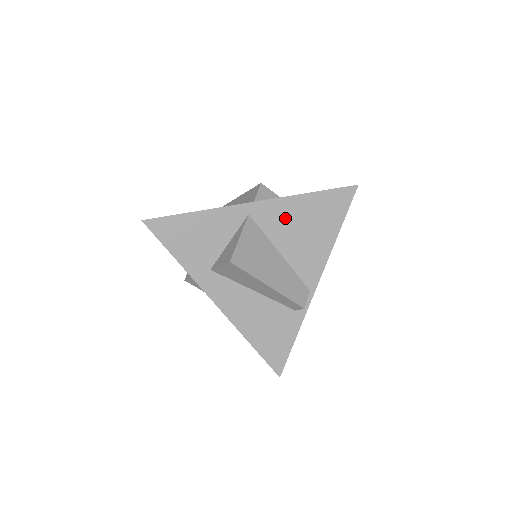
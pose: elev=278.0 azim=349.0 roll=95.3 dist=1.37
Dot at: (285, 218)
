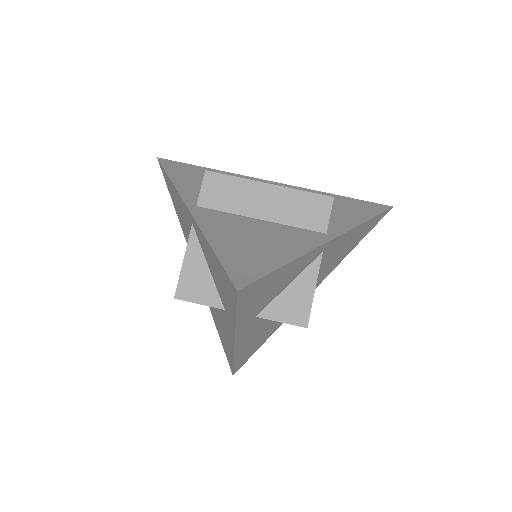
Dot at: (339, 247)
